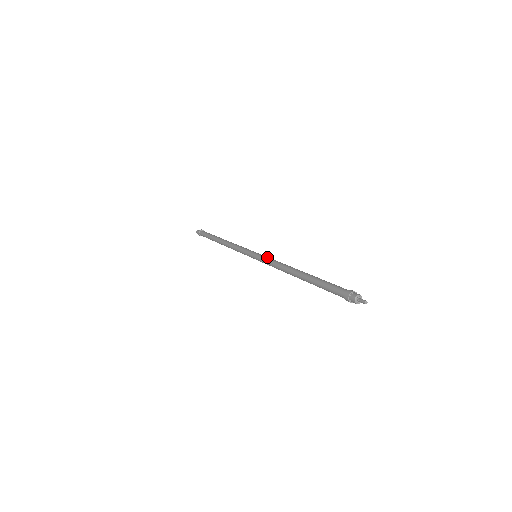
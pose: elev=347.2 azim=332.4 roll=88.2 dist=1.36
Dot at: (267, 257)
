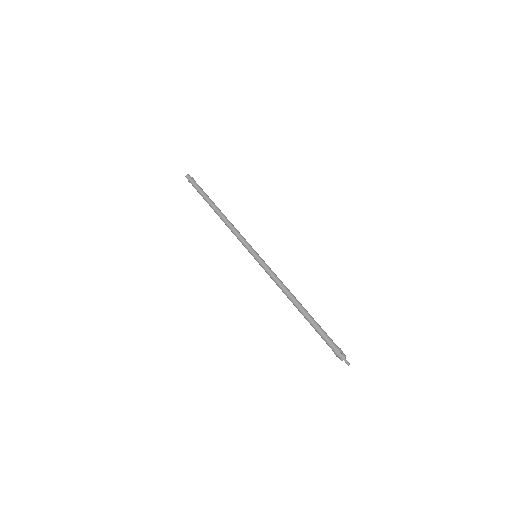
Dot at: occluded
